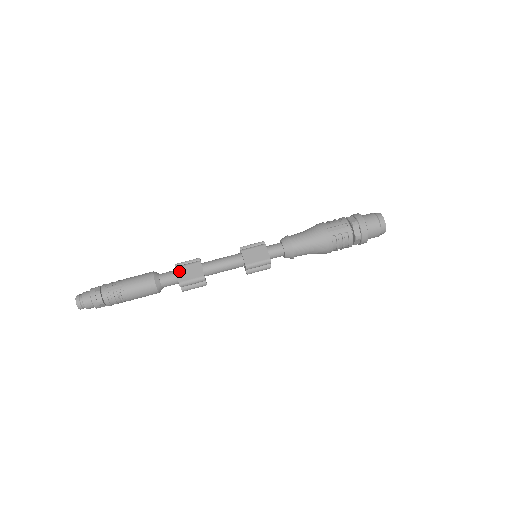
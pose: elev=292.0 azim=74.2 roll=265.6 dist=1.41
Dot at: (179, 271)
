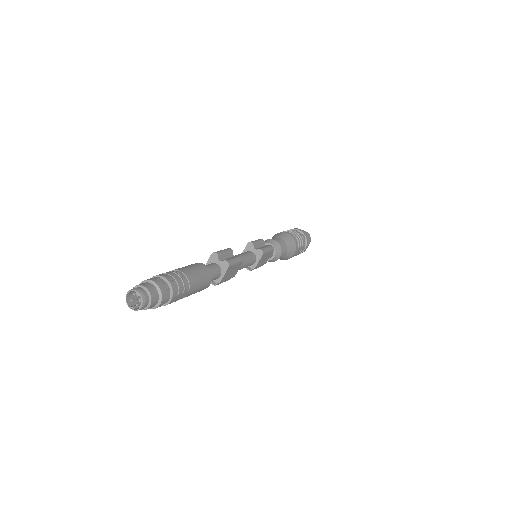
Dot at: occluded
